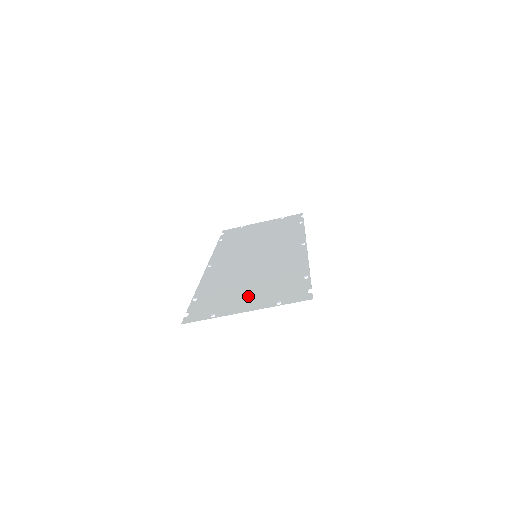
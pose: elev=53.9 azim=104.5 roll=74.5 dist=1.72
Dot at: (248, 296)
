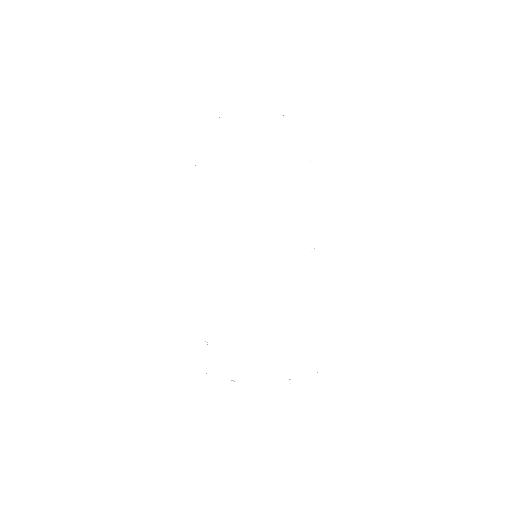
Dot at: (260, 357)
